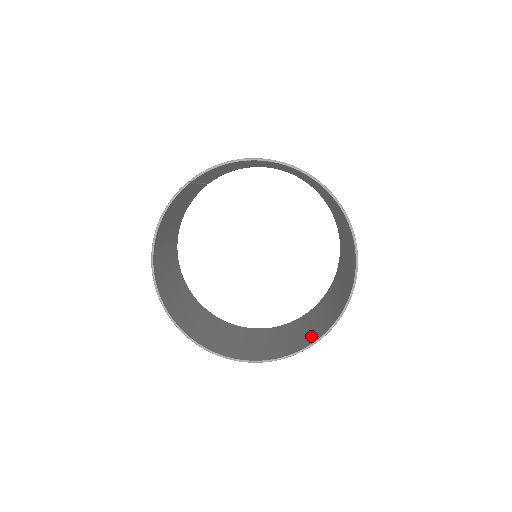
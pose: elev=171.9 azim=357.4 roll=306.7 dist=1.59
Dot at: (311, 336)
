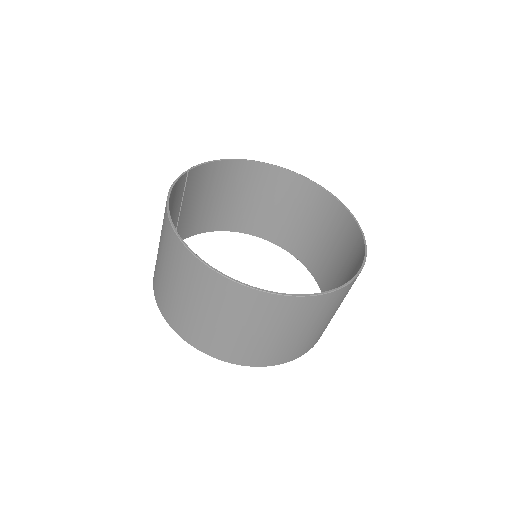
Dot at: occluded
